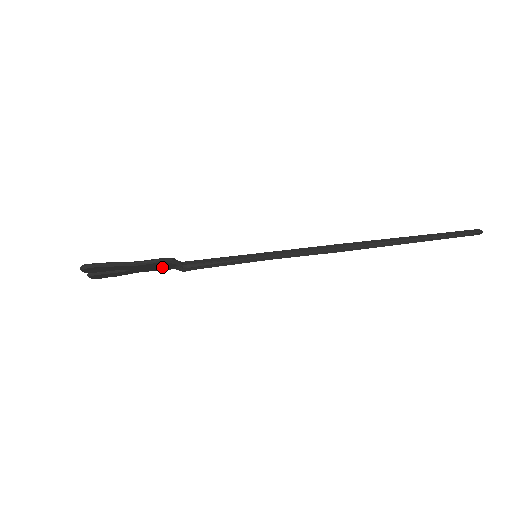
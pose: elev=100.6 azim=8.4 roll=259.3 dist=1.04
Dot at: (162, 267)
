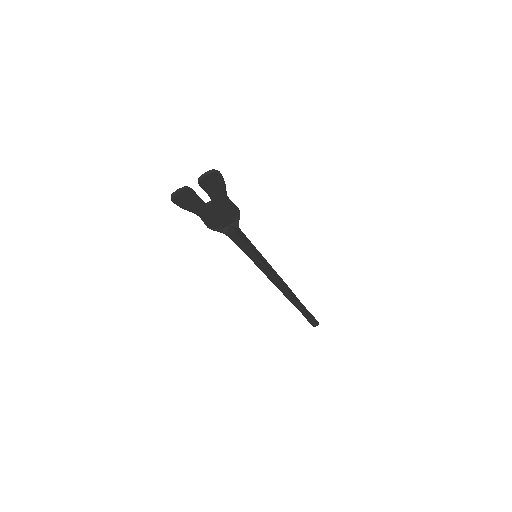
Dot at: (219, 221)
